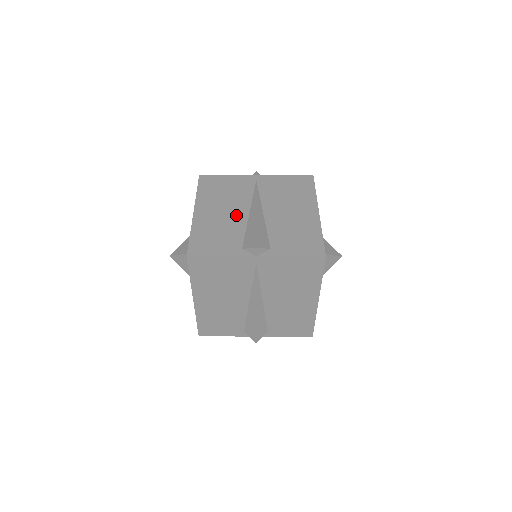
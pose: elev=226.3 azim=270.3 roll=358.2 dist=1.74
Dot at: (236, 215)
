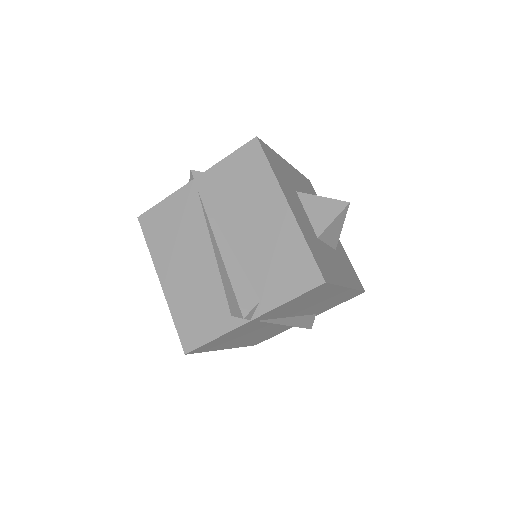
Dot at: (202, 264)
